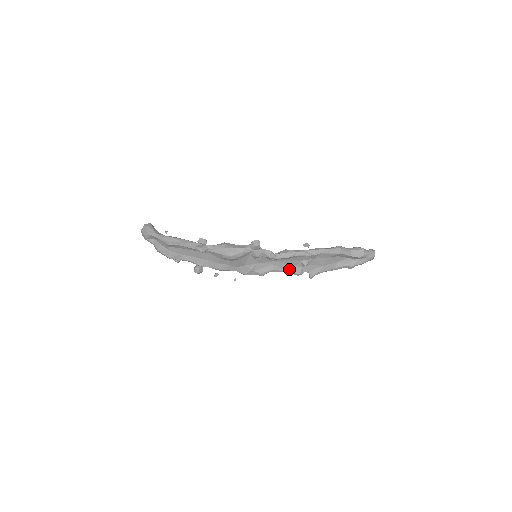
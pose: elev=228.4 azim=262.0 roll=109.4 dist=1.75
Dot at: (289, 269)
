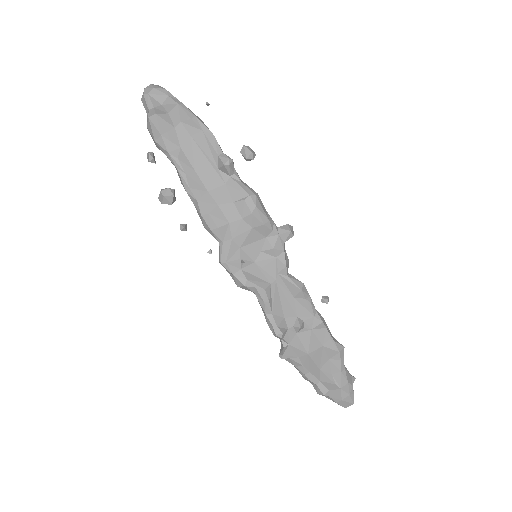
Dot at: (275, 314)
